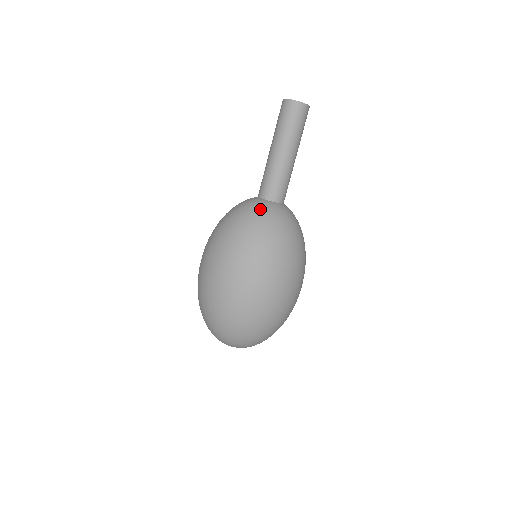
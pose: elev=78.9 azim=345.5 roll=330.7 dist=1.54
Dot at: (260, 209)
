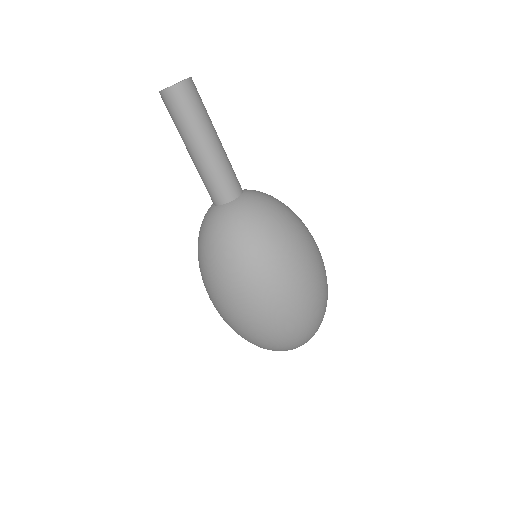
Dot at: (208, 224)
